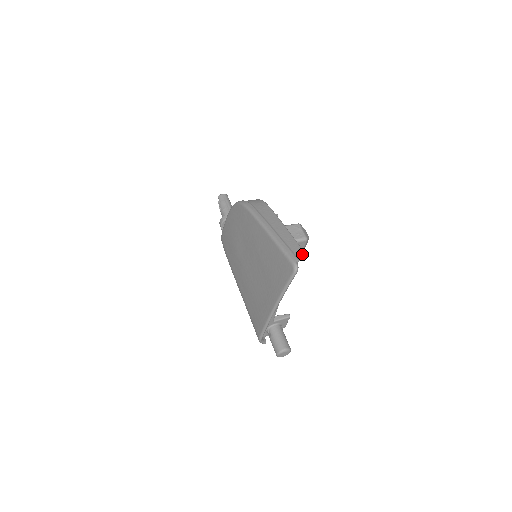
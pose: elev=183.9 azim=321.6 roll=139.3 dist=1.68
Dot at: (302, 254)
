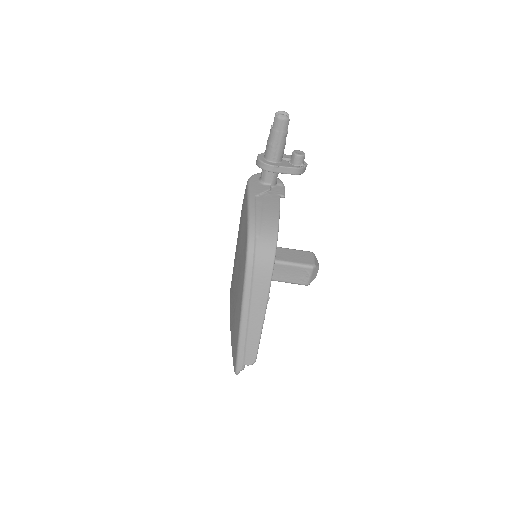
Dot at: occluded
